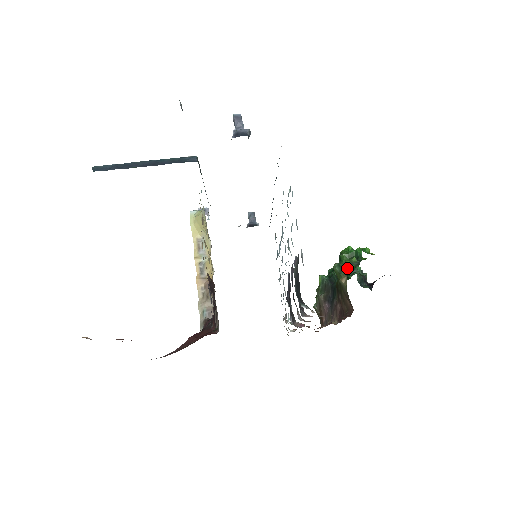
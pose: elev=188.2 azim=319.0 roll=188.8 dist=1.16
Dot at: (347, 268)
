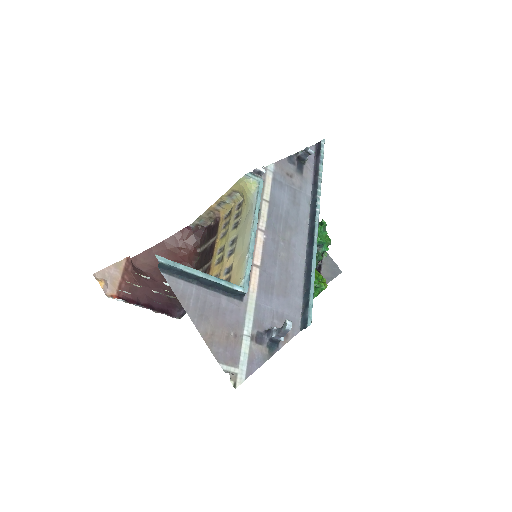
Dot at: occluded
